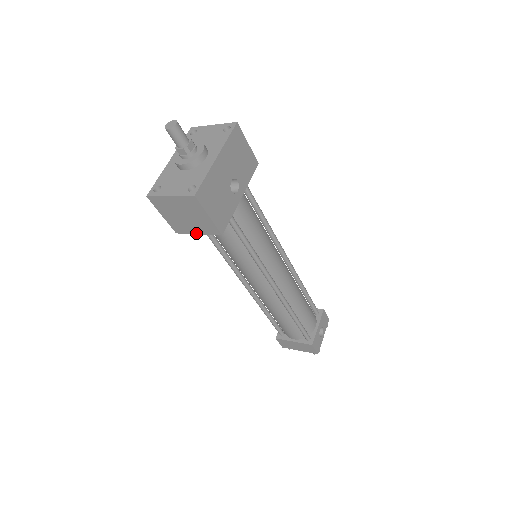
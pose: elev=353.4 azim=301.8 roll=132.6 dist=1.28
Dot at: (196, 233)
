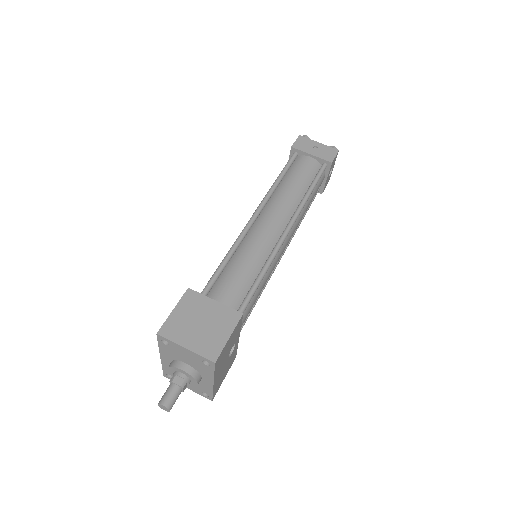
Dot at: occluded
